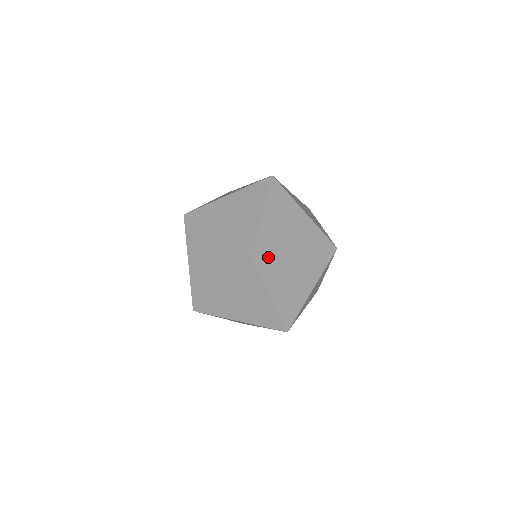
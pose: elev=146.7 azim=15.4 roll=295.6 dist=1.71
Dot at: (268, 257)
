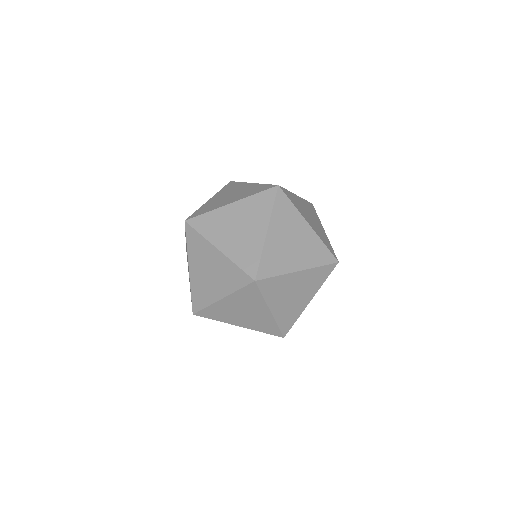
Dot at: (288, 200)
